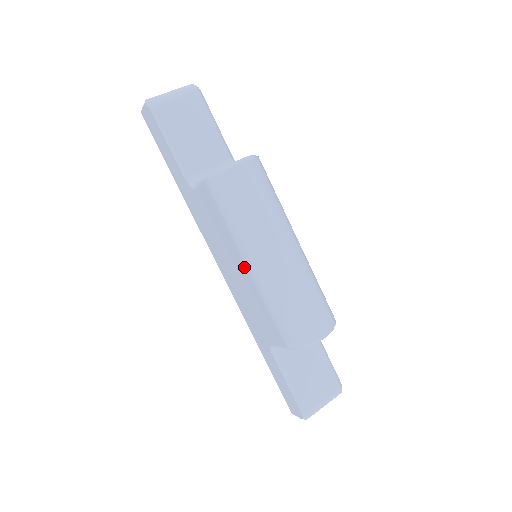
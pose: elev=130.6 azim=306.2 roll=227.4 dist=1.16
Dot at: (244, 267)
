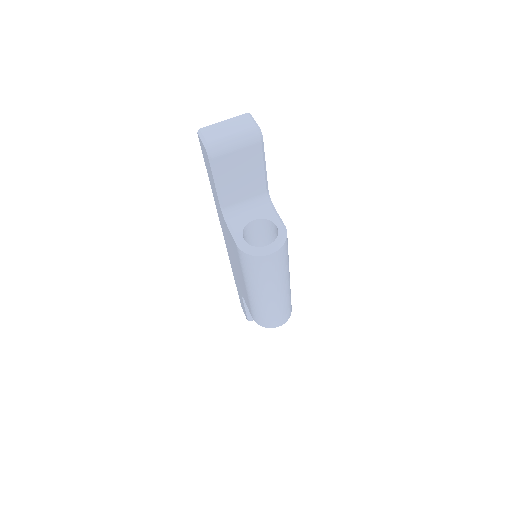
Dot at: (244, 283)
